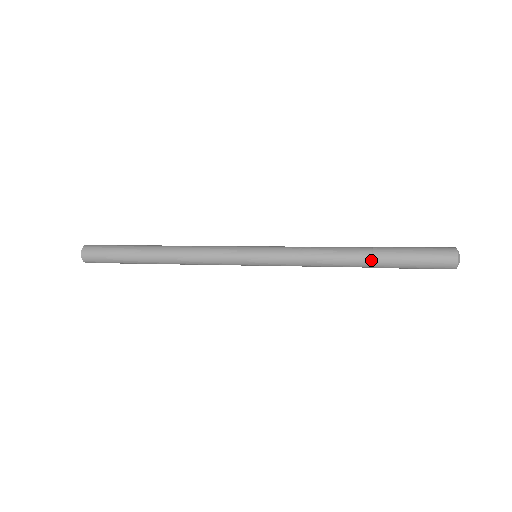
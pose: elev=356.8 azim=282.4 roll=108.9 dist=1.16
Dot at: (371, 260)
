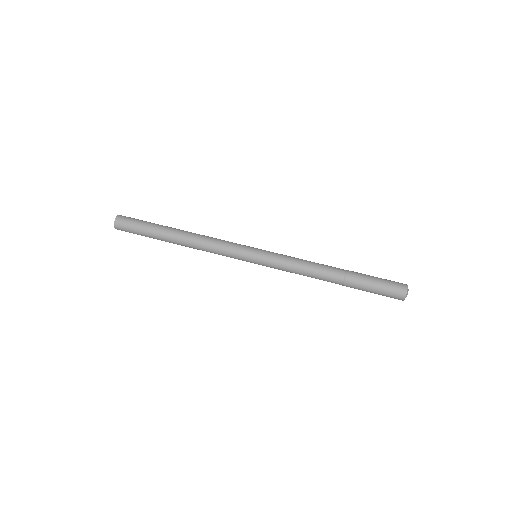
Dot at: (342, 284)
